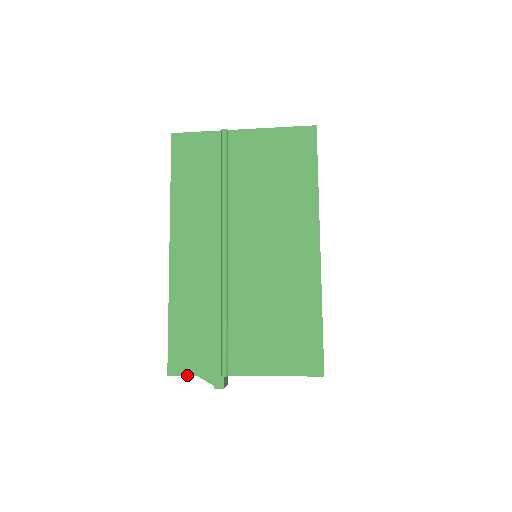
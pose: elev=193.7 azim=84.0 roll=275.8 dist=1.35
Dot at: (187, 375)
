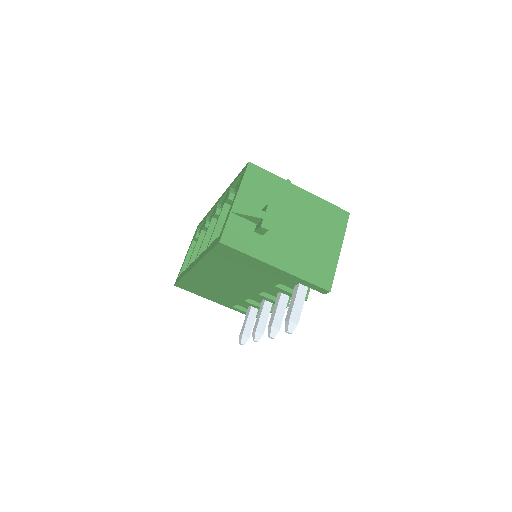
Dot at: (263, 169)
